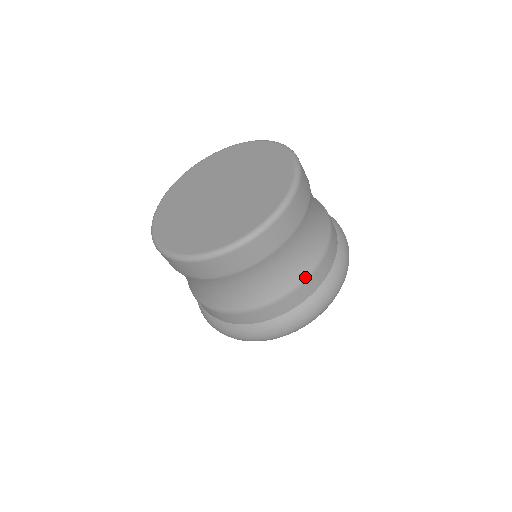
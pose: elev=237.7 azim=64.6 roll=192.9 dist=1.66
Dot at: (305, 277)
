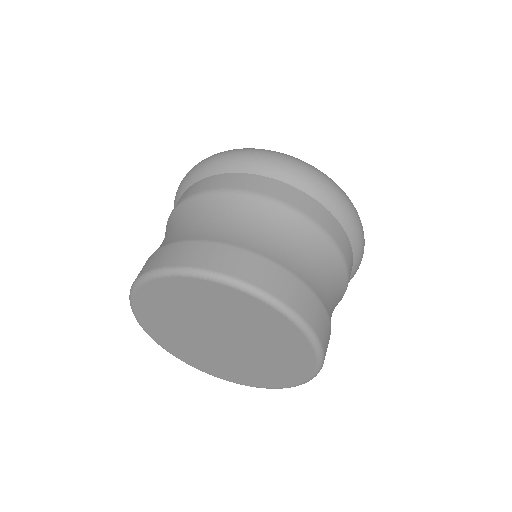
Dot at: (346, 276)
